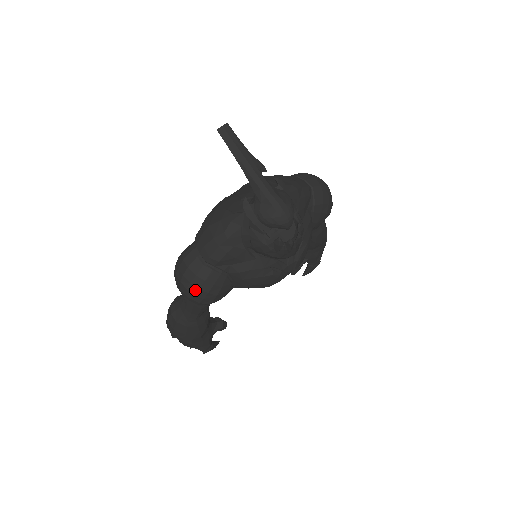
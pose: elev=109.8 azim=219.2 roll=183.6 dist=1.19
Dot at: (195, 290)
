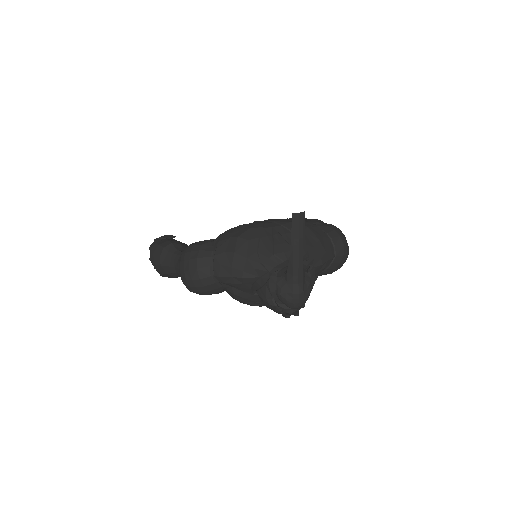
Dot at: (192, 286)
